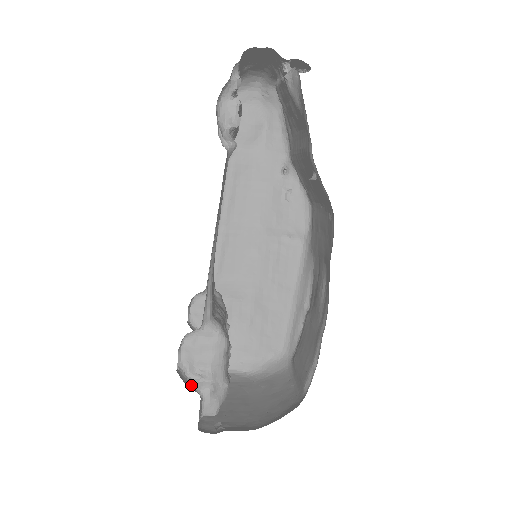
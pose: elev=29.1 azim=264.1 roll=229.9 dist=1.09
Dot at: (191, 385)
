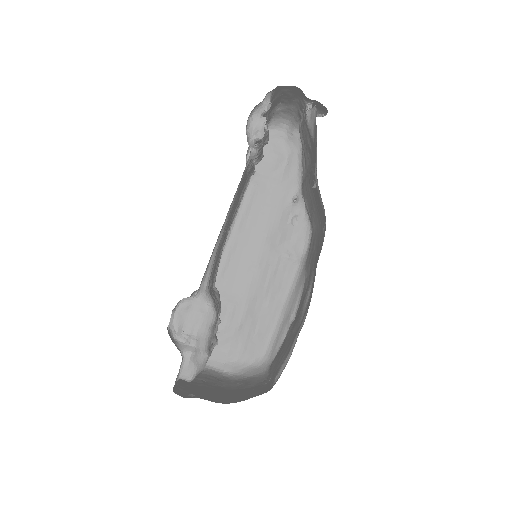
Dot at: (176, 345)
